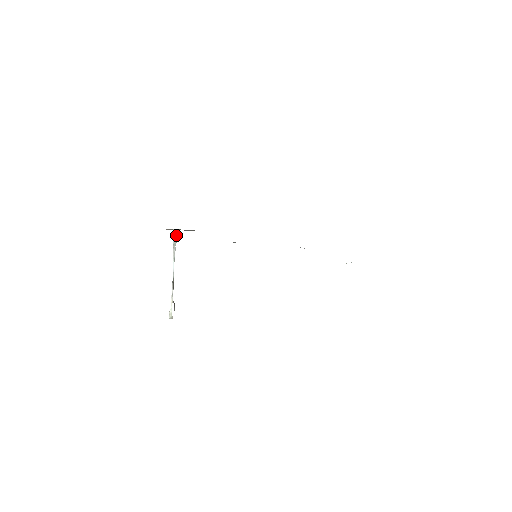
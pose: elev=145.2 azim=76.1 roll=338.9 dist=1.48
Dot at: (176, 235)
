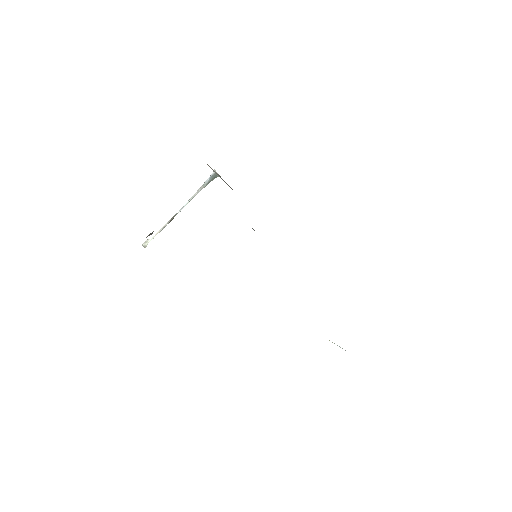
Dot at: (213, 178)
